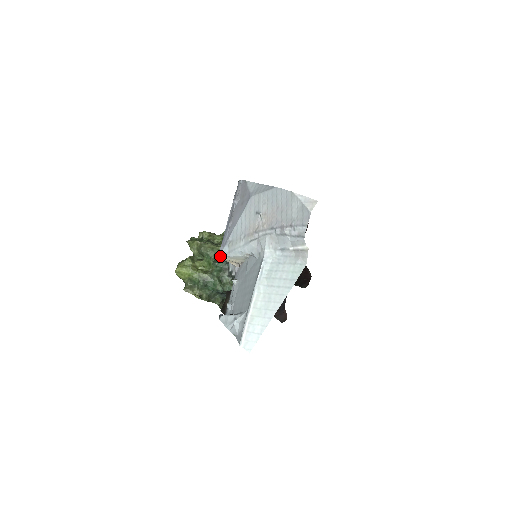
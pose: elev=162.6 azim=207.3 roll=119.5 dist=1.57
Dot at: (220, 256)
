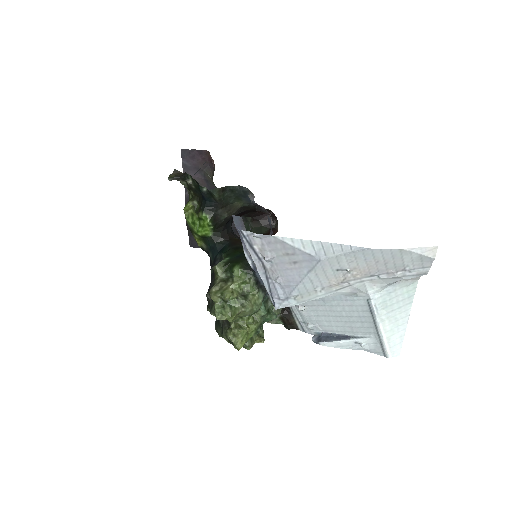
Dot at: occluded
